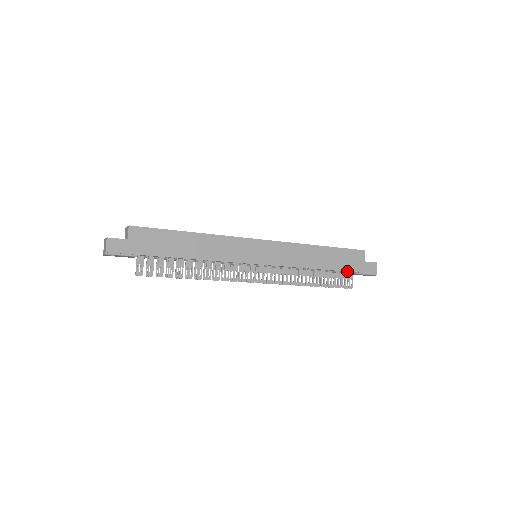
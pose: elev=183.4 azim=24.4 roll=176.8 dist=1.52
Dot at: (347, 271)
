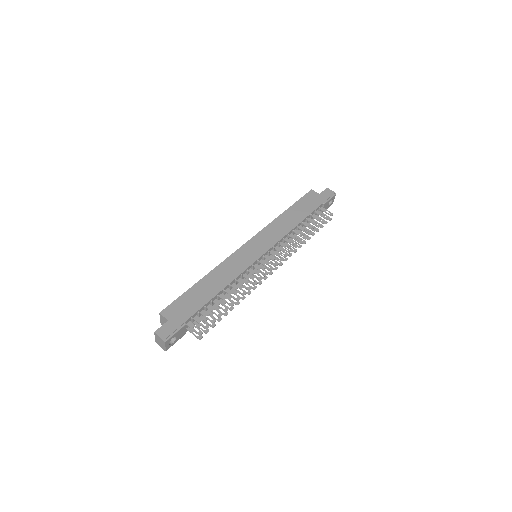
Dot at: (317, 208)
